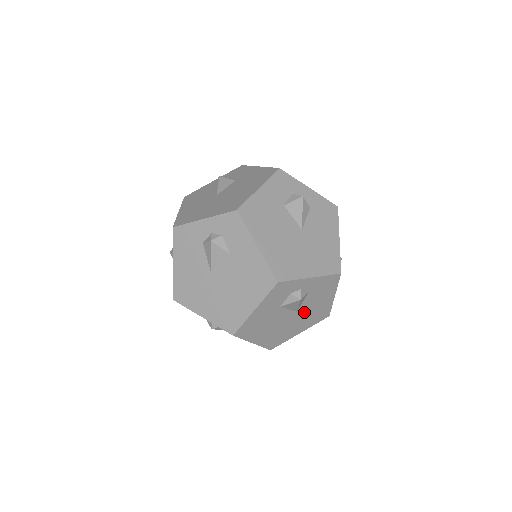
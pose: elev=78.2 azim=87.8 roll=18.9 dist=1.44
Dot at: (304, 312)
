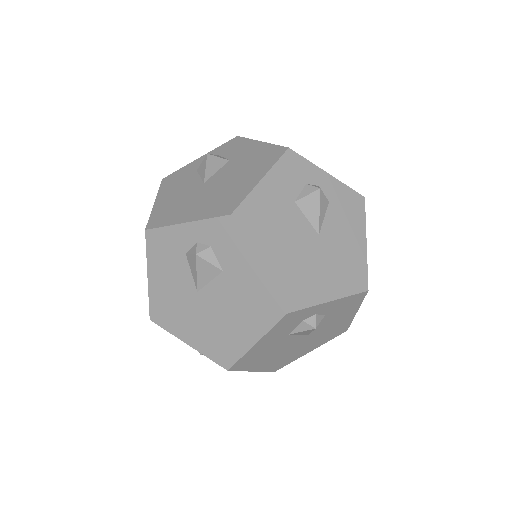
Dot at: (317, 333)
